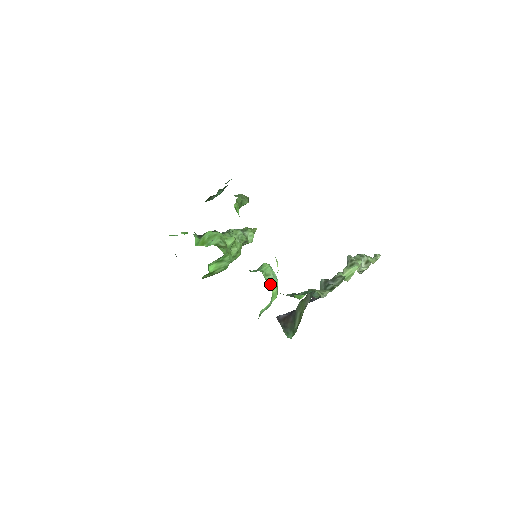
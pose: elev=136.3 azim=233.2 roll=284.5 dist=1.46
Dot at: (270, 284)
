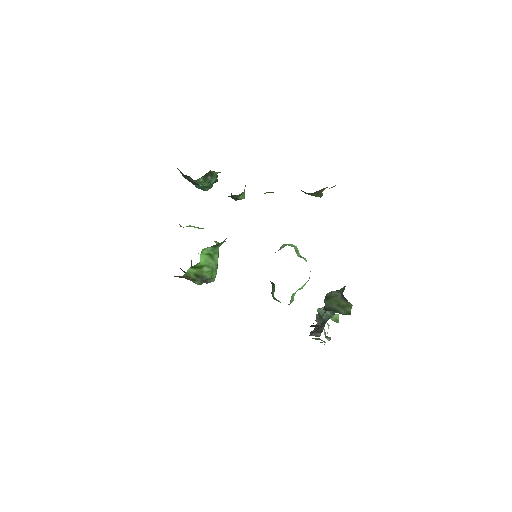
Dot at: (303, 258)
